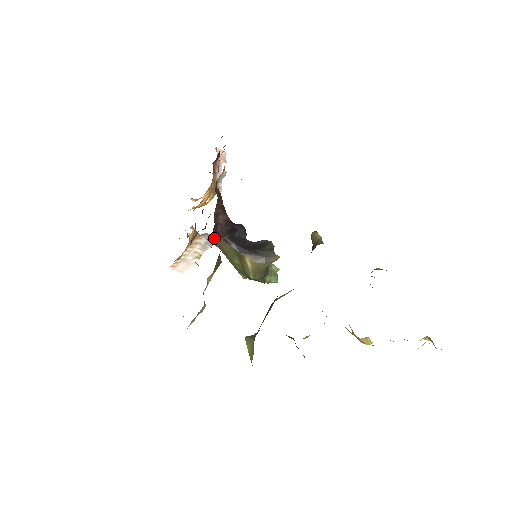
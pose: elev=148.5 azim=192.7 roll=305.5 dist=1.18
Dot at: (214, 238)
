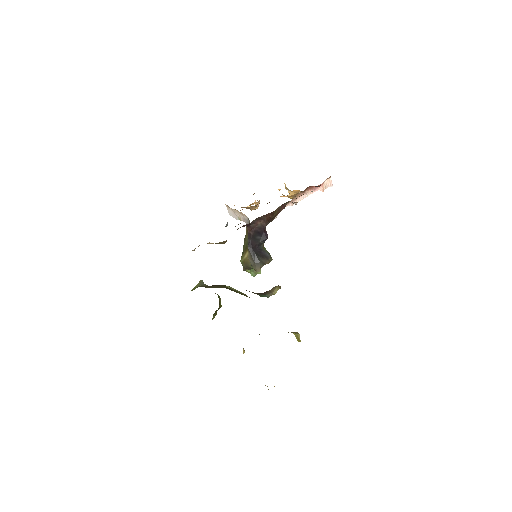
Dot at: (246, 226)
